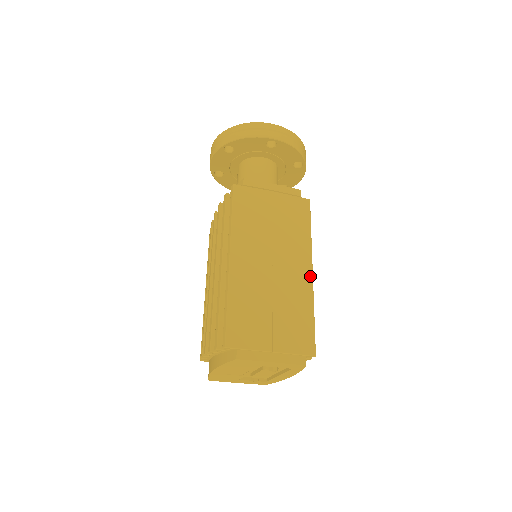
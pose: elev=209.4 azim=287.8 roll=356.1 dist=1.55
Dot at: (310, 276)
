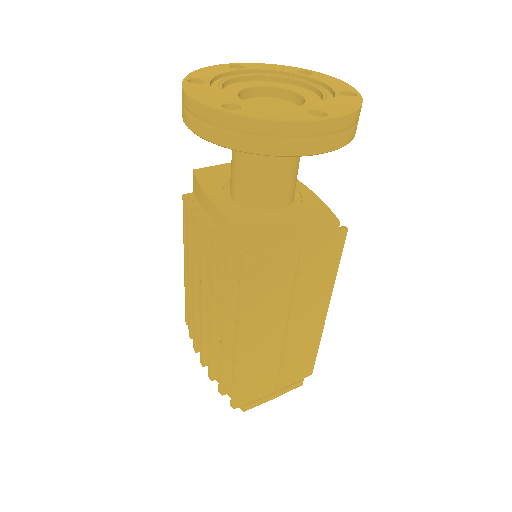
Dot at: (324, 318)
